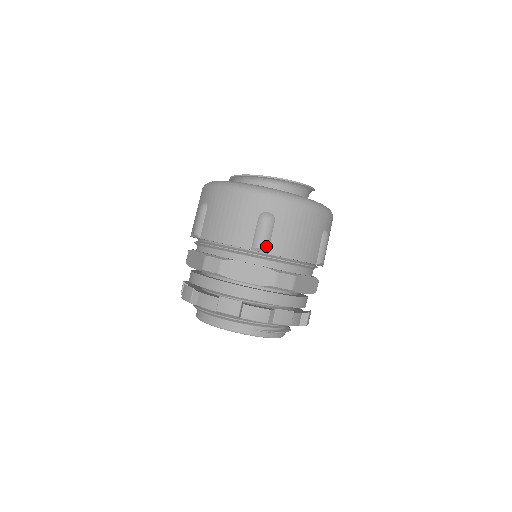
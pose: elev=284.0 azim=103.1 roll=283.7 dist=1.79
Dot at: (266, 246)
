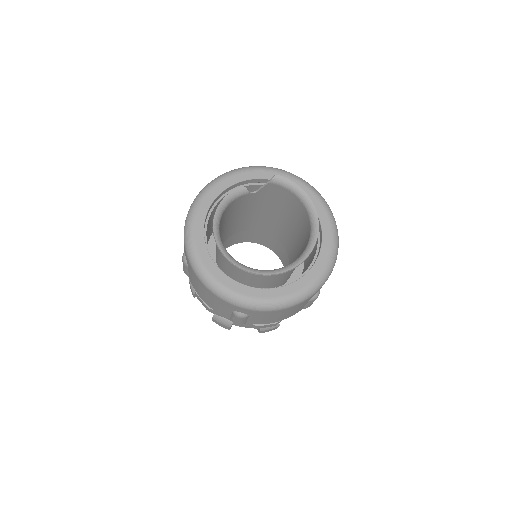
Dot at: (243, 323)
